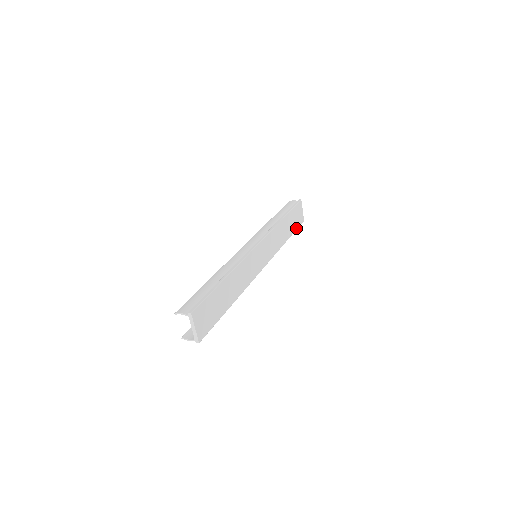
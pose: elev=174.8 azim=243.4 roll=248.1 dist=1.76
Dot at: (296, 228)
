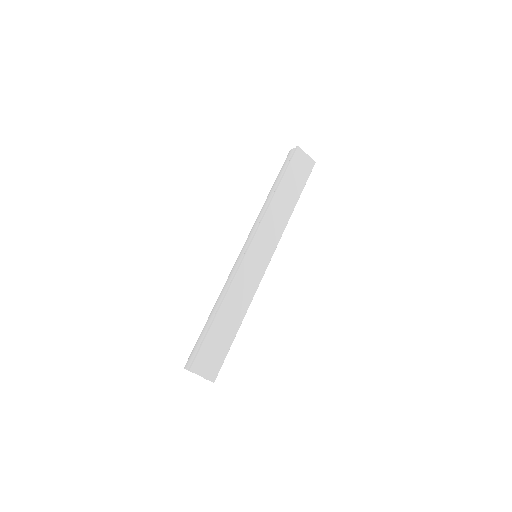
Dot at: (305, 181)
